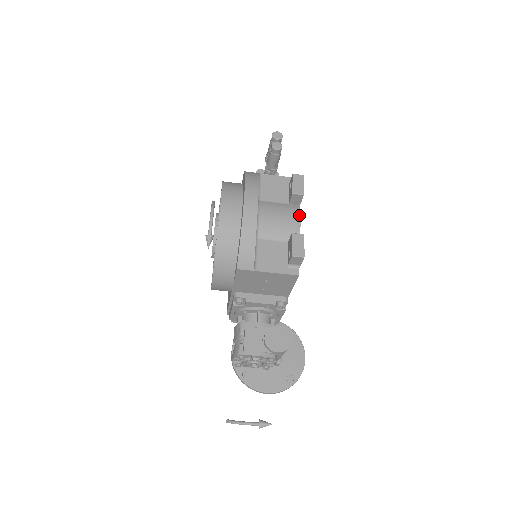
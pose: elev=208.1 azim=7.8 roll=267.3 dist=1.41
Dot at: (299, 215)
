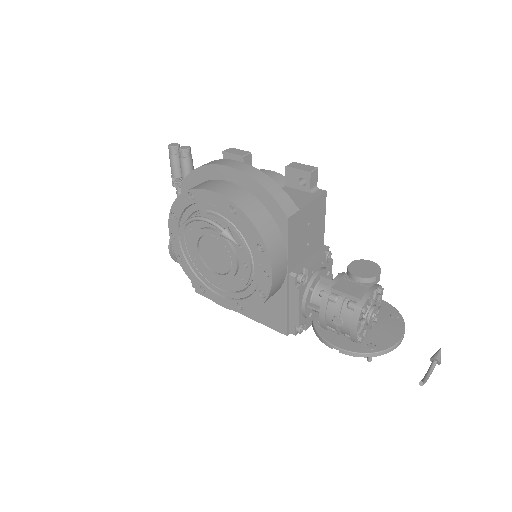
Dot at: (264, 170)
